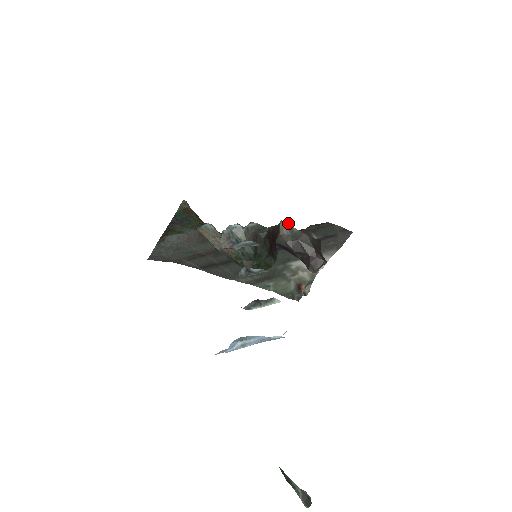
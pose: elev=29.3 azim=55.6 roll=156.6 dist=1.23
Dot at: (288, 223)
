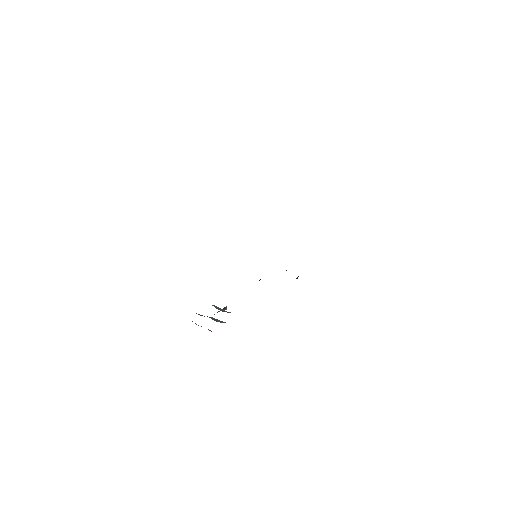
Dot at: occluded
